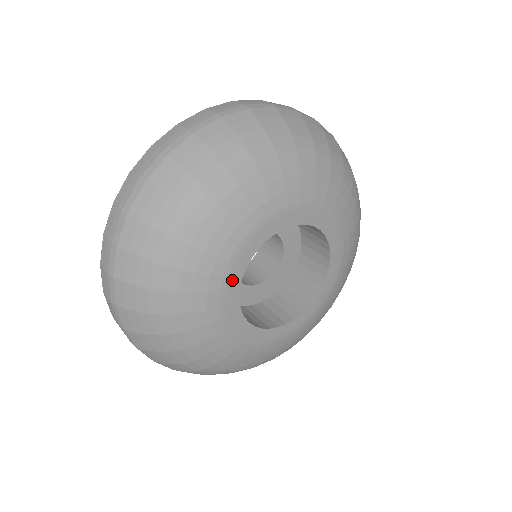
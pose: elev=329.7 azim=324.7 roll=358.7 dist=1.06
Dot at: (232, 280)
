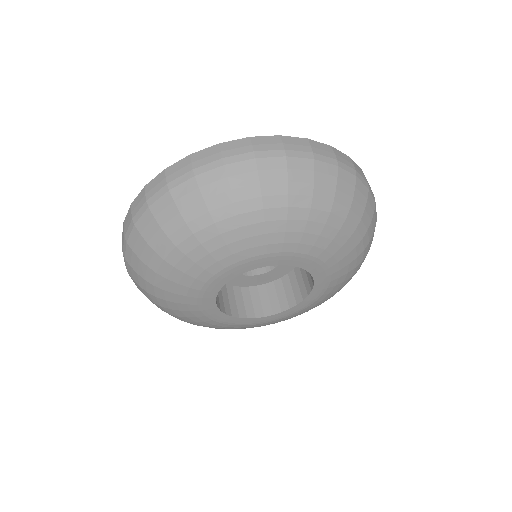
Dot at: (240, 268)
